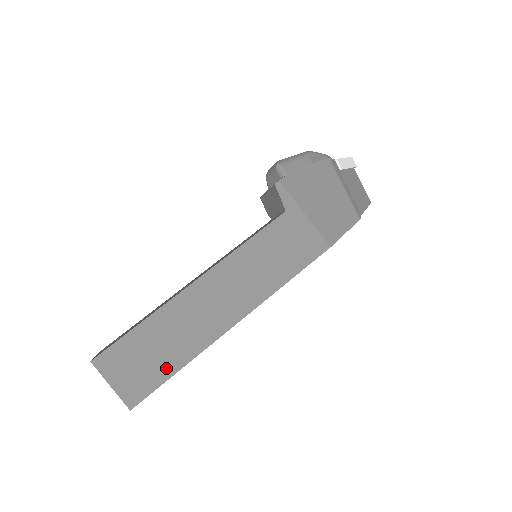
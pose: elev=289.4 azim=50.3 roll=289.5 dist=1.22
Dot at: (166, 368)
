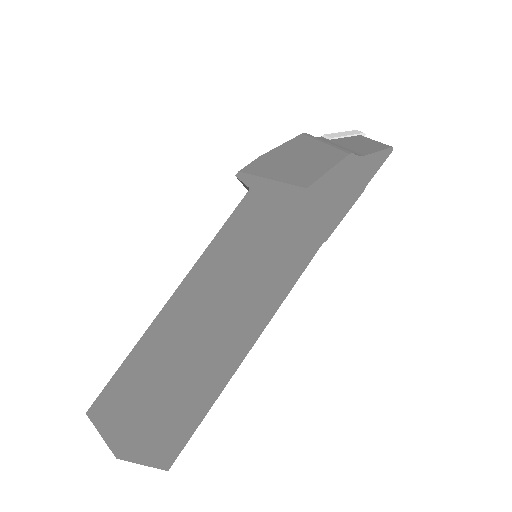
Dot at: (150, 394)
